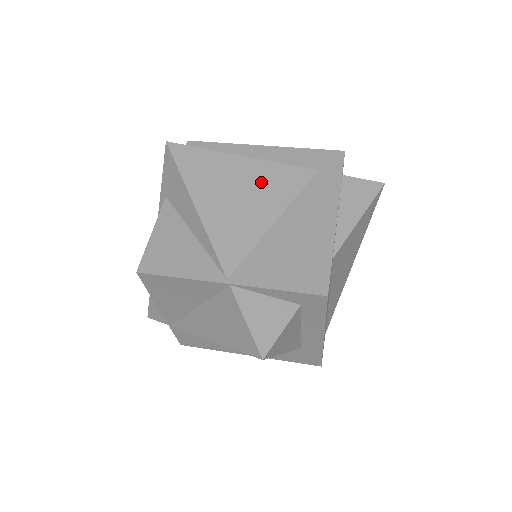
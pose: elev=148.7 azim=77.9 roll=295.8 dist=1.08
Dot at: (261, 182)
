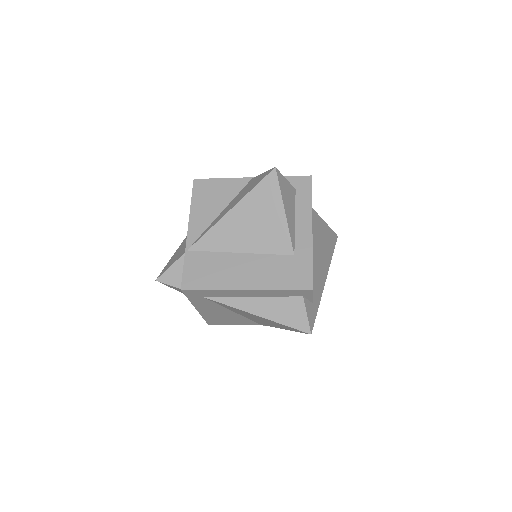
Dot at: occluded
